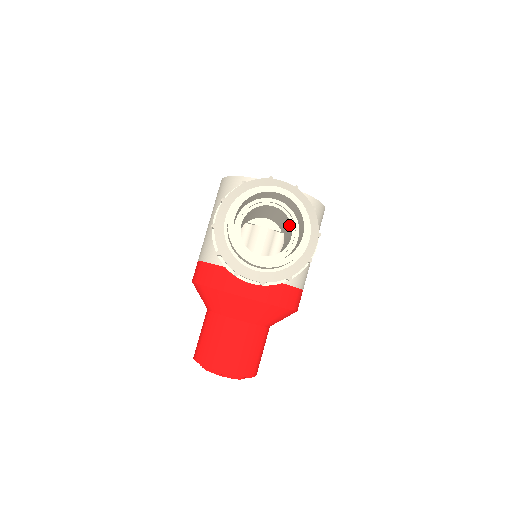
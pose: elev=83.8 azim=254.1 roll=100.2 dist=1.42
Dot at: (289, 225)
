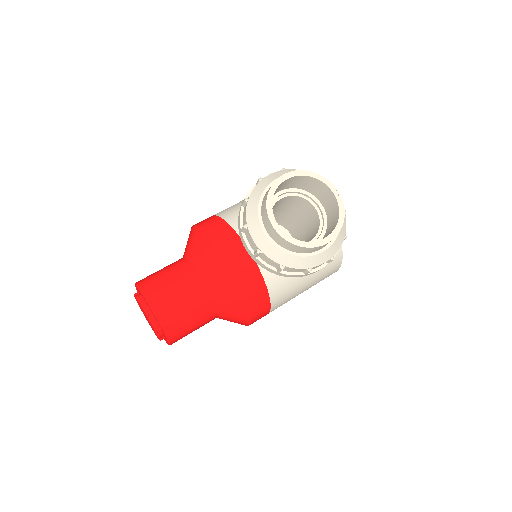
Dot at: (314, 235)
